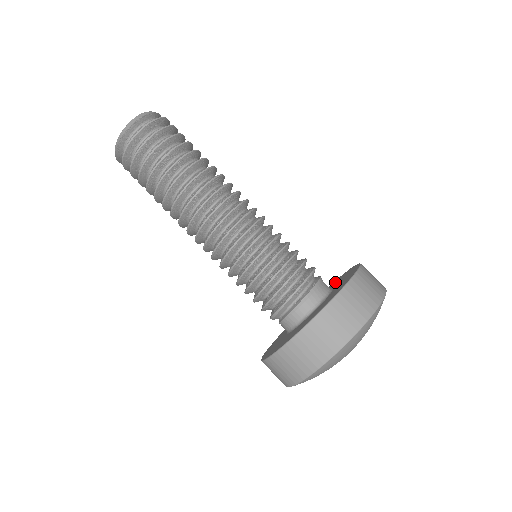
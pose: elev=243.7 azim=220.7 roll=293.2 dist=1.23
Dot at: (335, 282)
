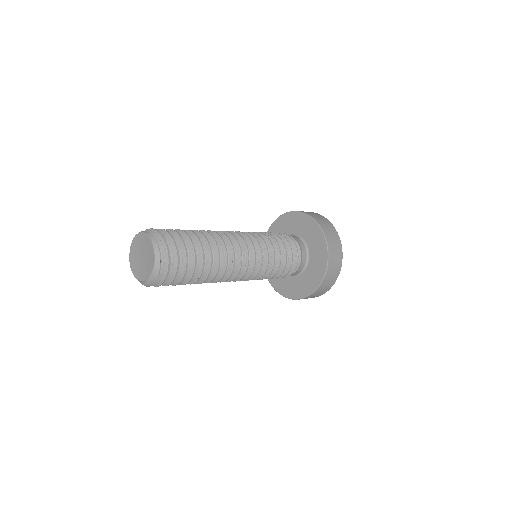
Dot at: (290, 222)
